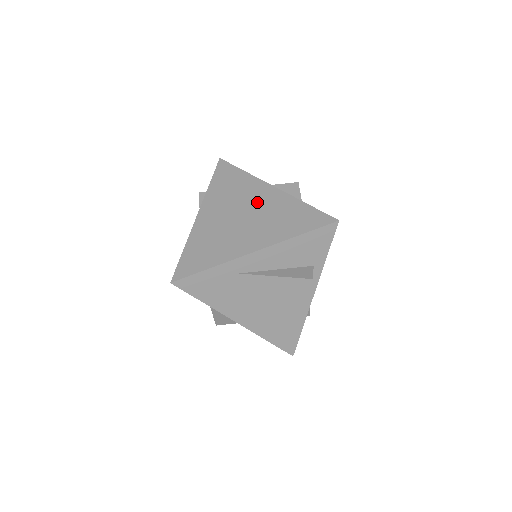
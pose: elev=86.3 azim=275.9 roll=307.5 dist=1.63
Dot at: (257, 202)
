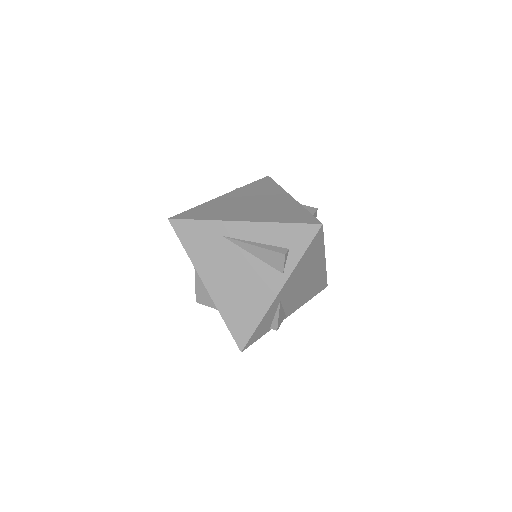
Dot at: (271, 200)
